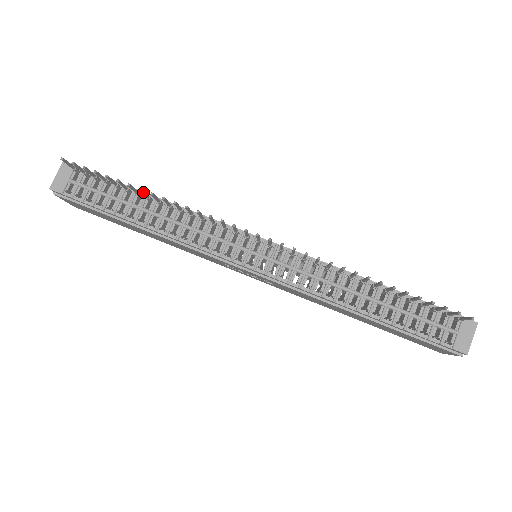
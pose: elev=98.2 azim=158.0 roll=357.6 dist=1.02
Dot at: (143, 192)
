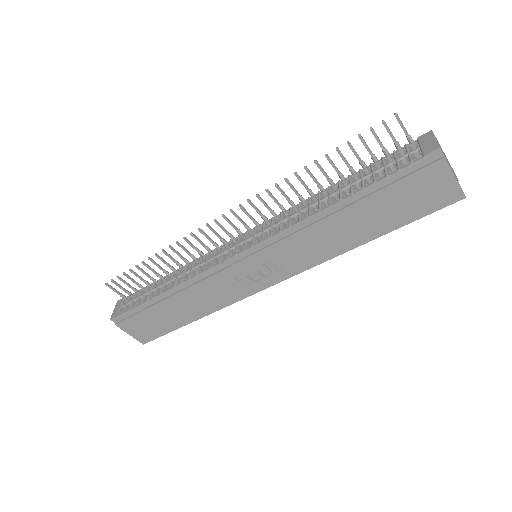
Dot at: (154, 262)
